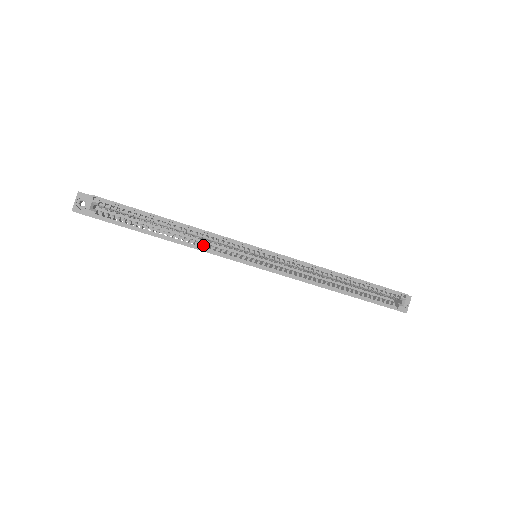
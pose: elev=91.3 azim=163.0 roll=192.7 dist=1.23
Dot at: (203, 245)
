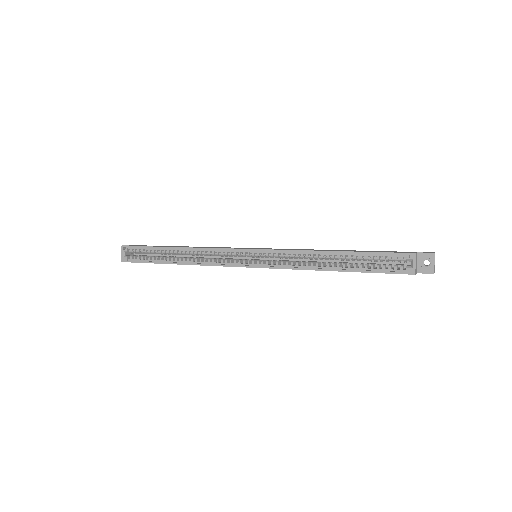
Dot at: occluded
